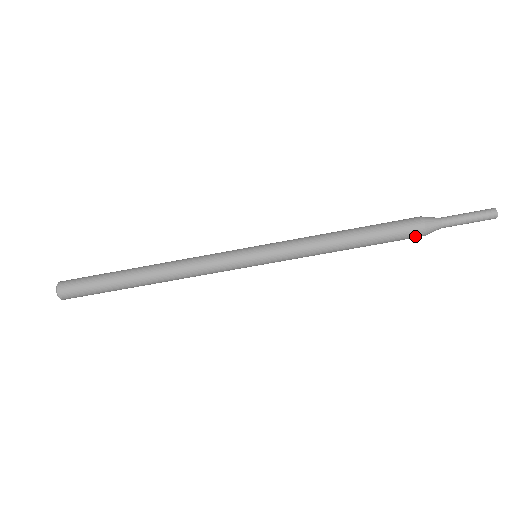
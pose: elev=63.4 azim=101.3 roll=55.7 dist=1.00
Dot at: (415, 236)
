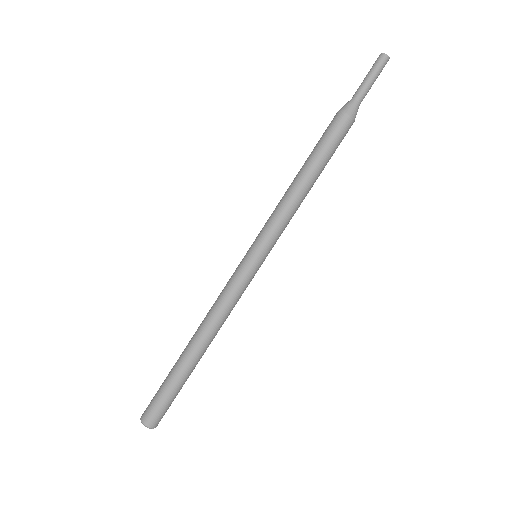
Dot at: (344, 124)
